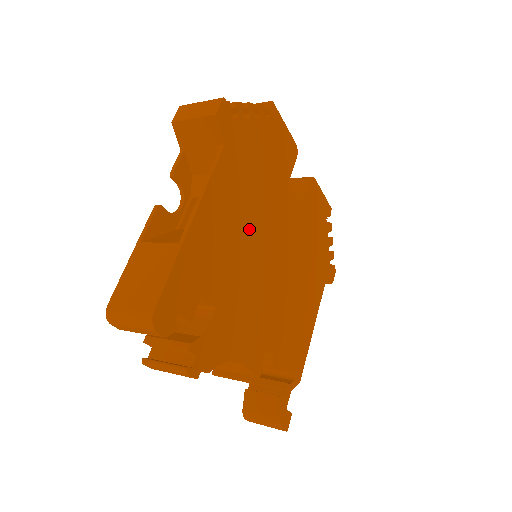
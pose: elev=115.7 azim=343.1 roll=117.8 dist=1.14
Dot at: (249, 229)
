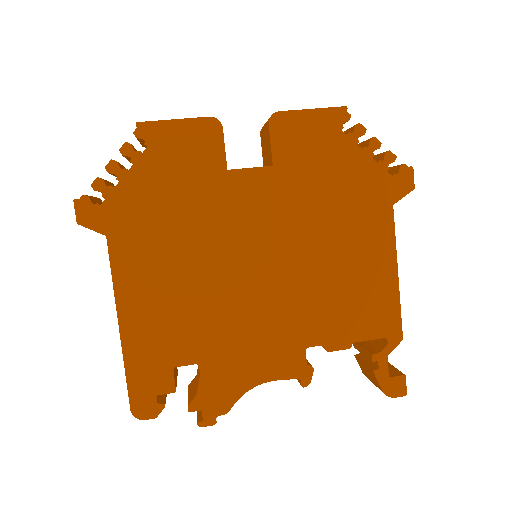
Dot at: (196, 270)
